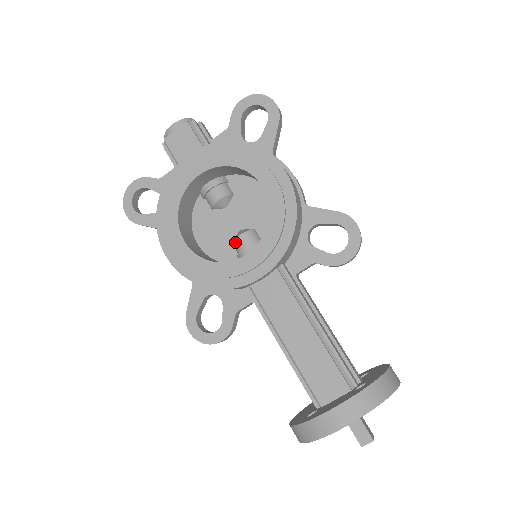
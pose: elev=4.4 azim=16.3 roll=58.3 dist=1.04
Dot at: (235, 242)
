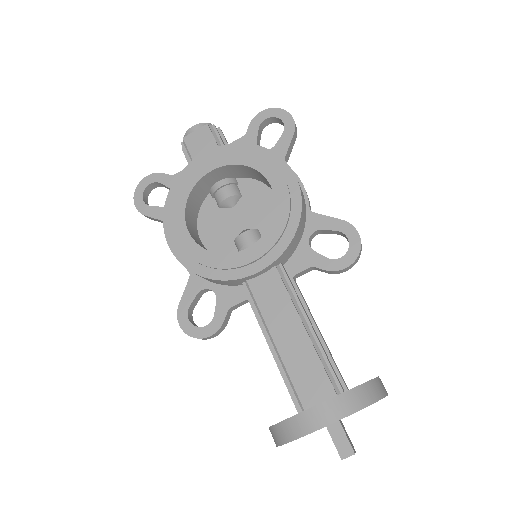
Dot at: (237, 239)
